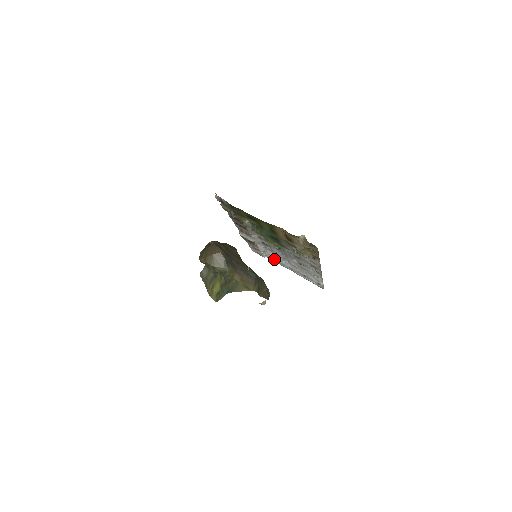
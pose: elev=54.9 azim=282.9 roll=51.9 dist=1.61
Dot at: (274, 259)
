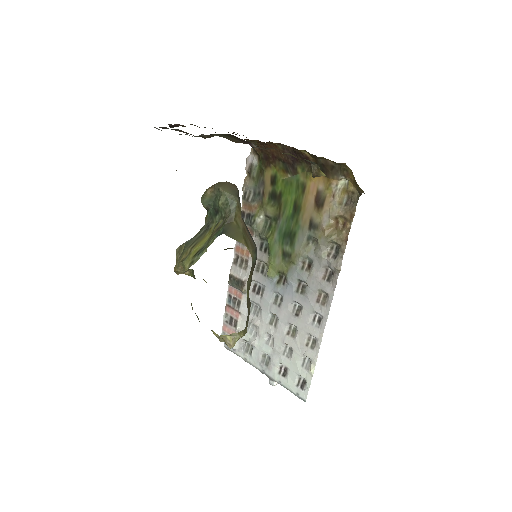
Dot at: (251, 339)
